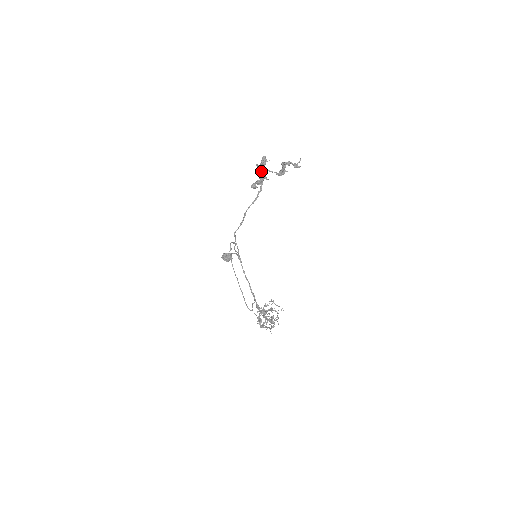
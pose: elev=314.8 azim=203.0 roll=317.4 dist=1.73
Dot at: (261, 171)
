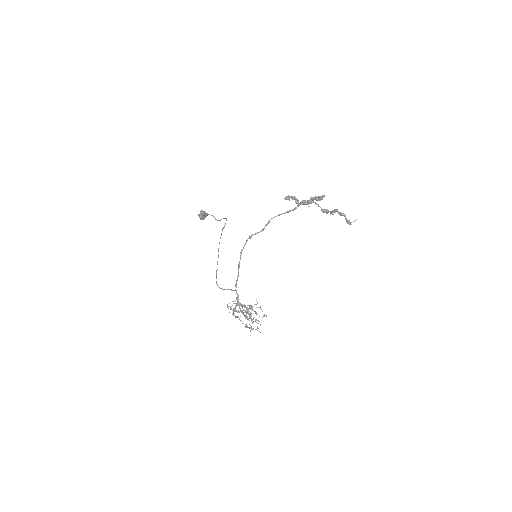
Dot at: (310, 201)
